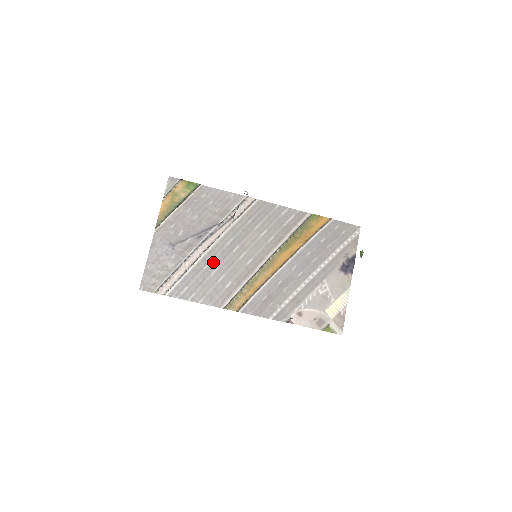
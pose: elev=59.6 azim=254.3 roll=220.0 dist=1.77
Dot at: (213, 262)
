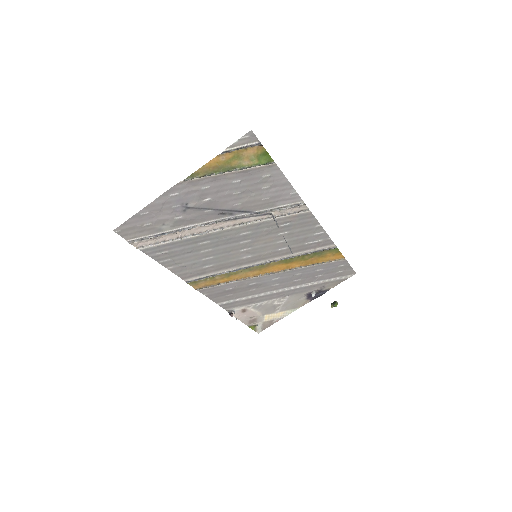
Dot at: (213, 242)
